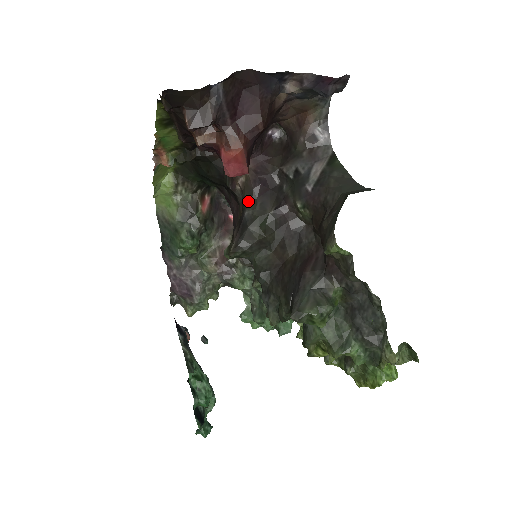
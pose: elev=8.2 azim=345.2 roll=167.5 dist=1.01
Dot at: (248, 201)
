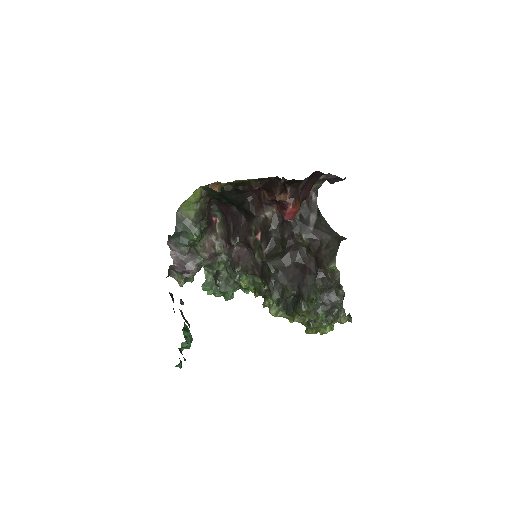
Dot at: (274, 228)
